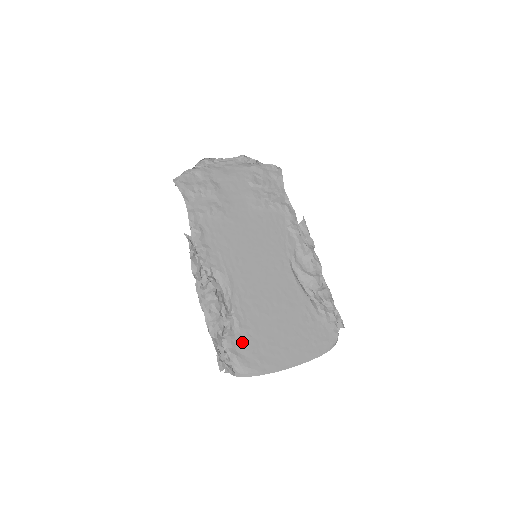
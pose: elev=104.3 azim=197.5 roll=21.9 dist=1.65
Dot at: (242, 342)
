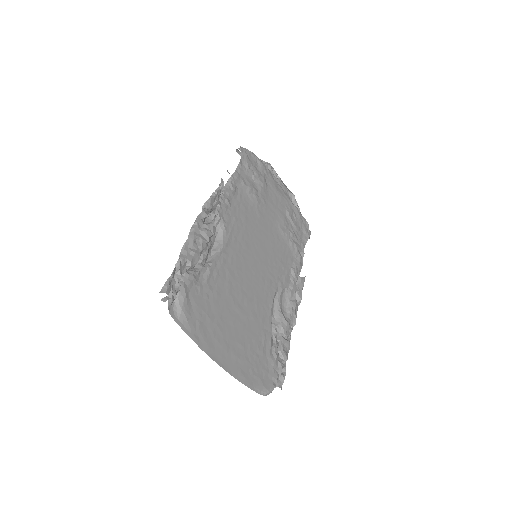
Dot at: (199, 294)
